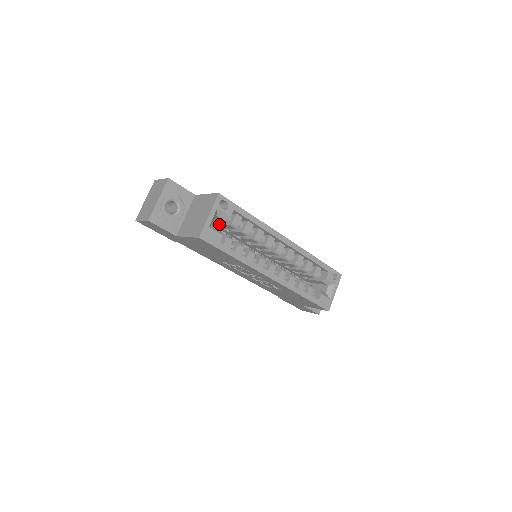
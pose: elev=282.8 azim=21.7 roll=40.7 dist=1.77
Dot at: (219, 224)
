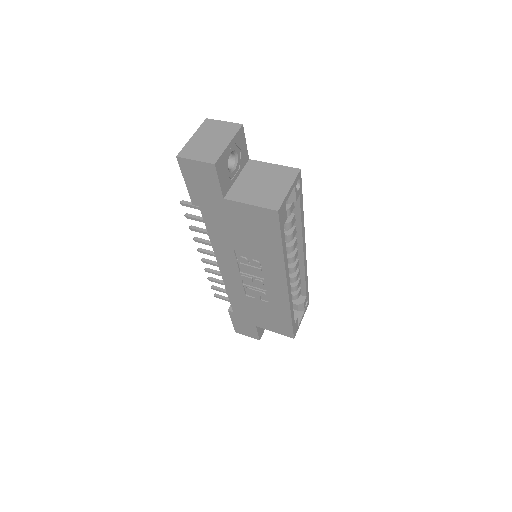
Dot at: occluded
